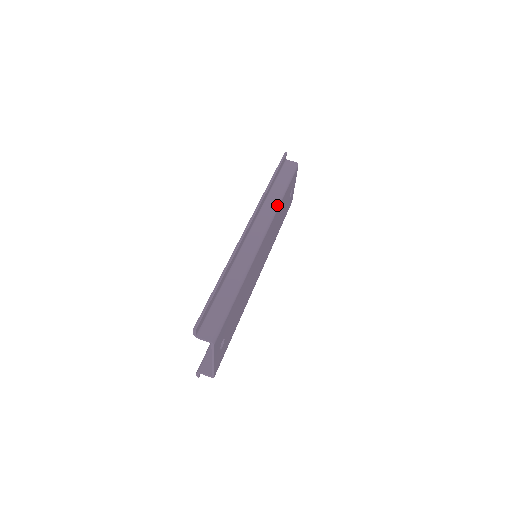
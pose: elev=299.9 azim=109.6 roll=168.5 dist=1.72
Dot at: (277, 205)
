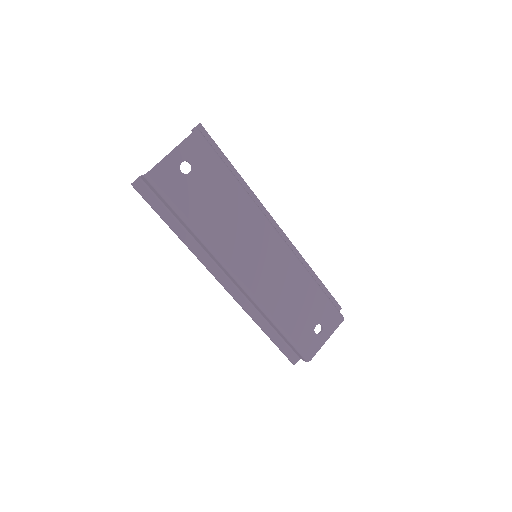
Dot at: occluded
